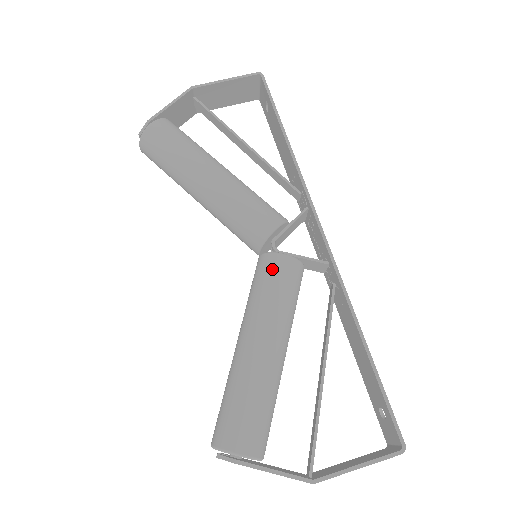
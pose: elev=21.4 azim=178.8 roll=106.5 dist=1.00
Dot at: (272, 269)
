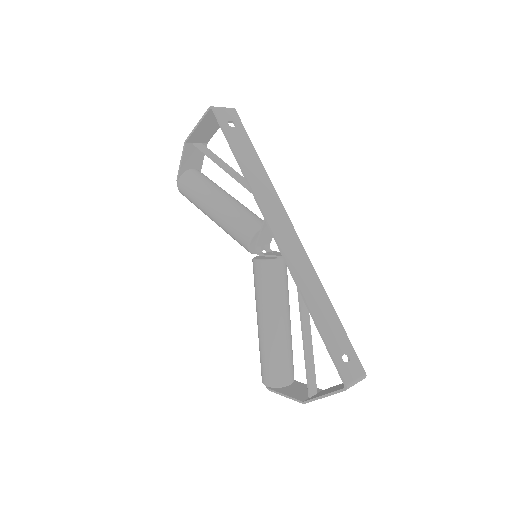
Dot at: (255, 272)
